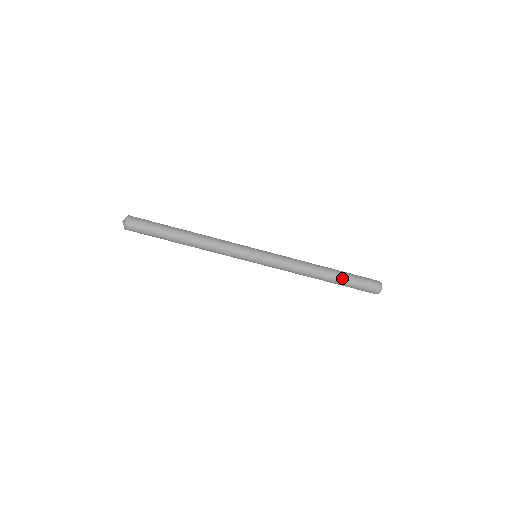
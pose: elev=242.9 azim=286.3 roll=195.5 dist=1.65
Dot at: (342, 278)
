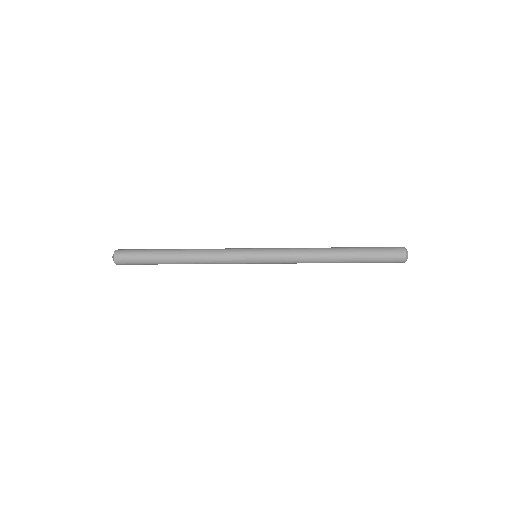
Dot at: (357, 260)
